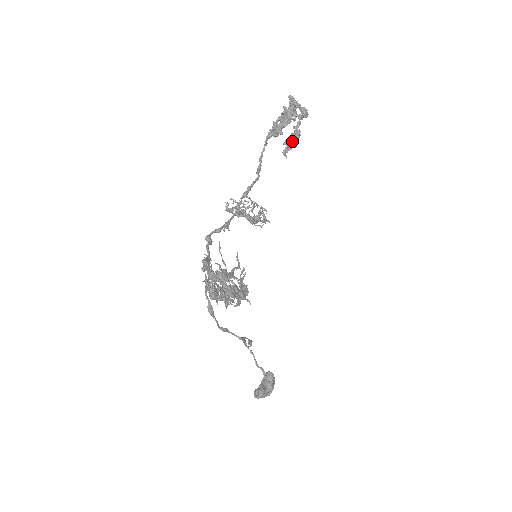
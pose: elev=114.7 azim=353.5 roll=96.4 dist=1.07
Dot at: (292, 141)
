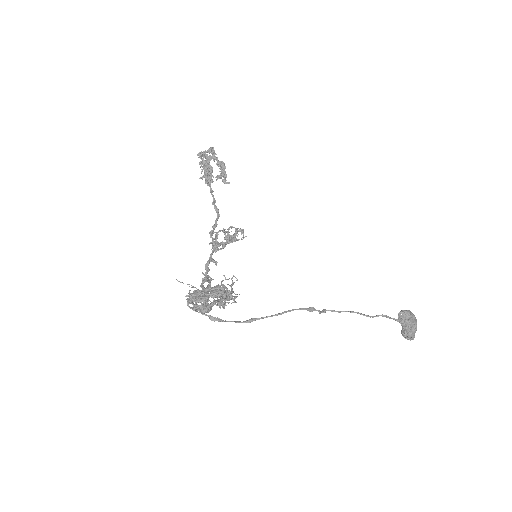
Dot at: (221, 172)
